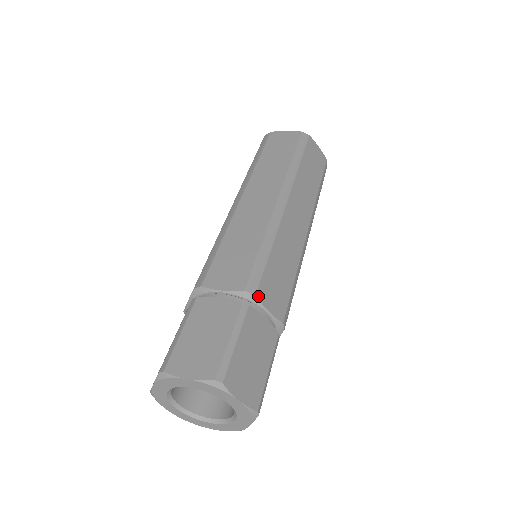
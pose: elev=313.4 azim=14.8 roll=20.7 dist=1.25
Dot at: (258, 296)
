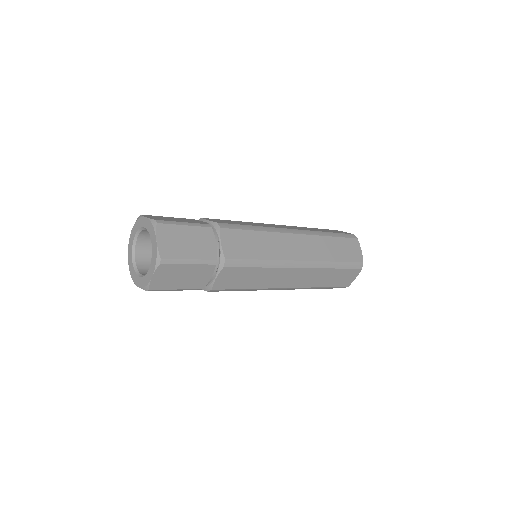
Dot at: (222, 230)
